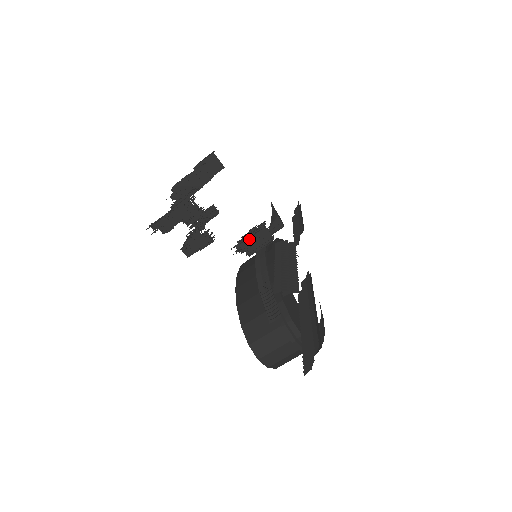
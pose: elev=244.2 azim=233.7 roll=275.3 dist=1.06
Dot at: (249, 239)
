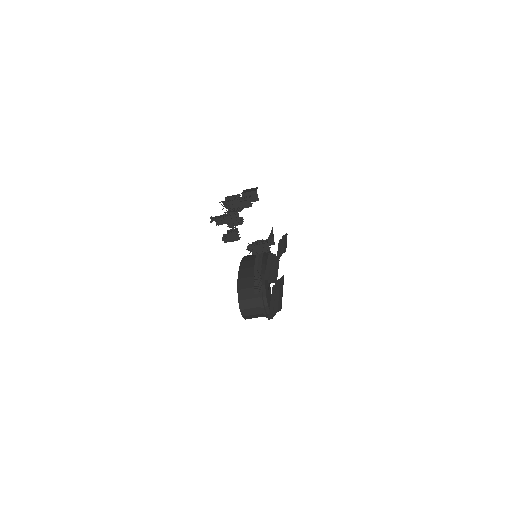
Dot at: (257, 245)
